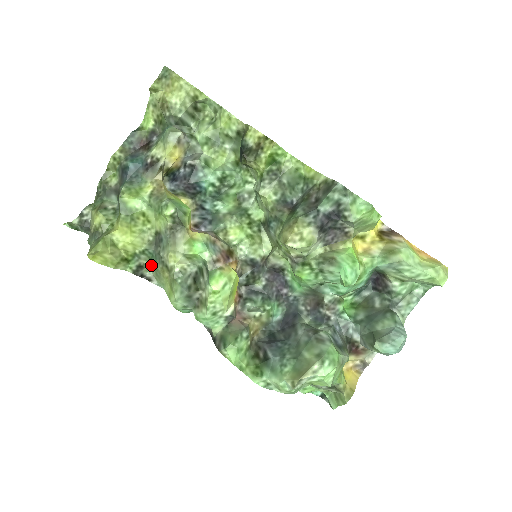
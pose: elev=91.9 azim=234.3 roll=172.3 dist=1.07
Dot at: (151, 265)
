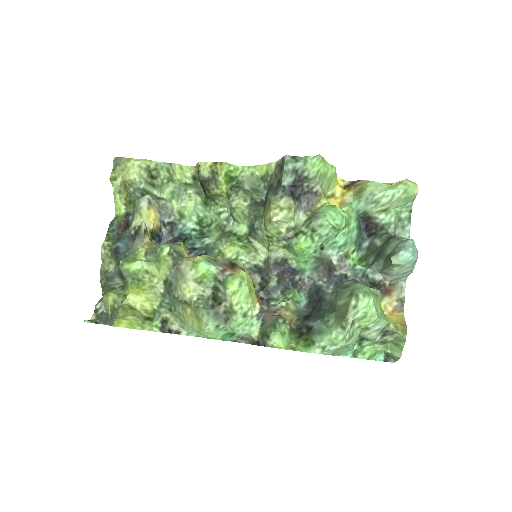
Dot at: (173, 315)
